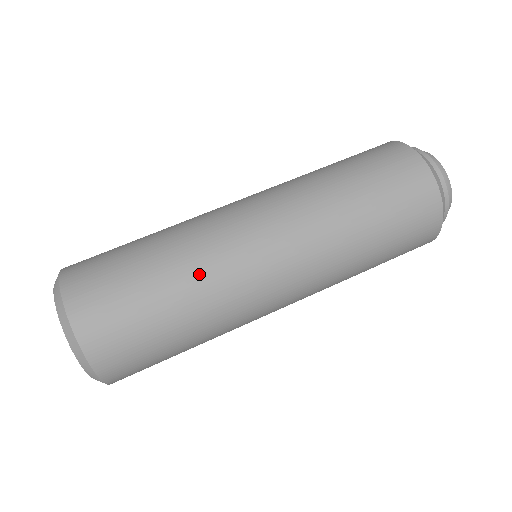
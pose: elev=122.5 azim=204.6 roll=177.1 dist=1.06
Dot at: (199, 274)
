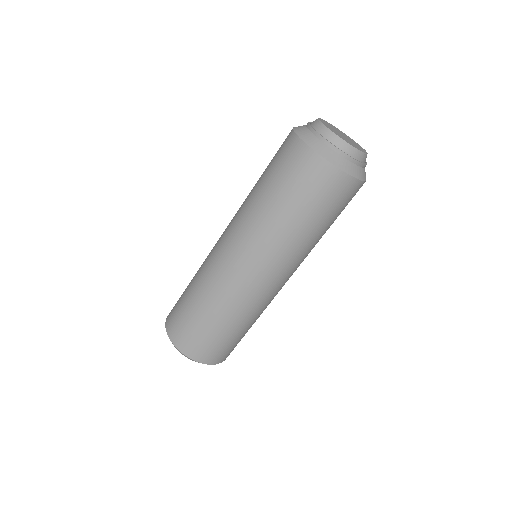
Dot at: (200, 269)
